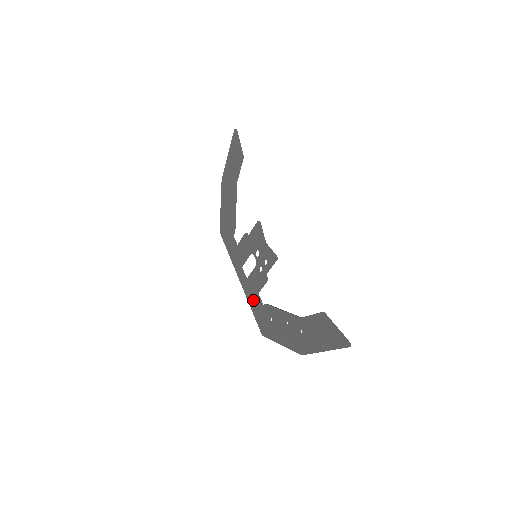
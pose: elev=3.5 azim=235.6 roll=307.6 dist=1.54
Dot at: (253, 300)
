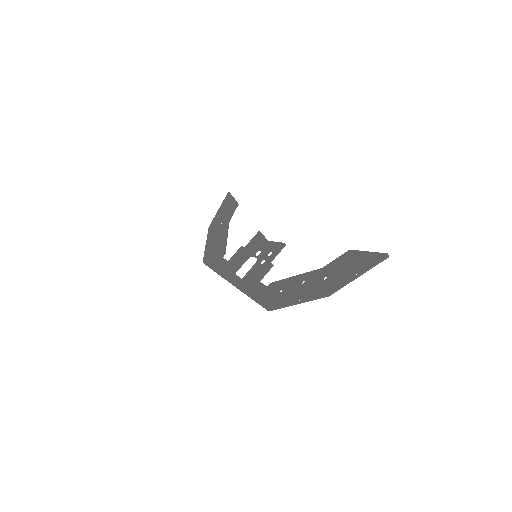
Dot at: (253, 288)
